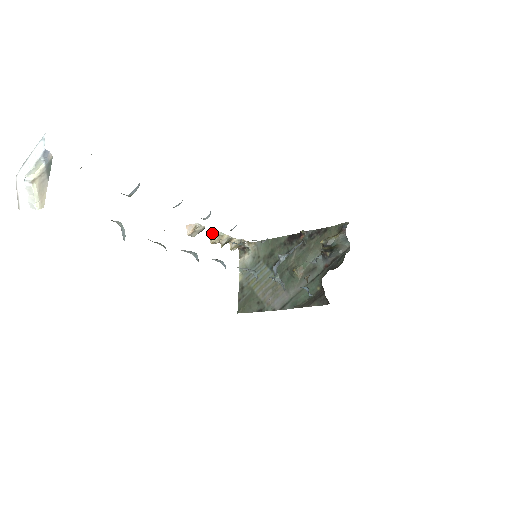
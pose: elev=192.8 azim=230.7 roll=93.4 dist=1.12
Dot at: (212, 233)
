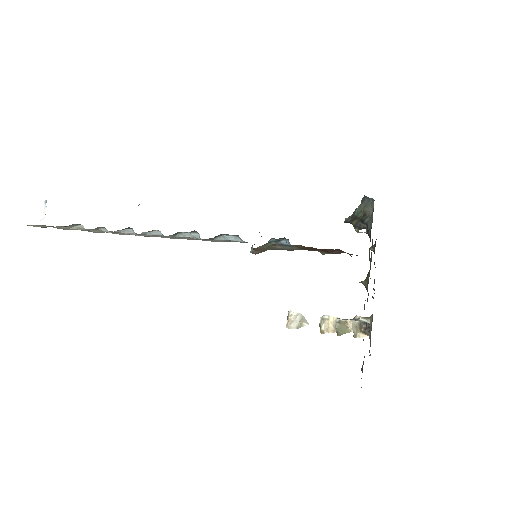
Dot at: (319, 323)
